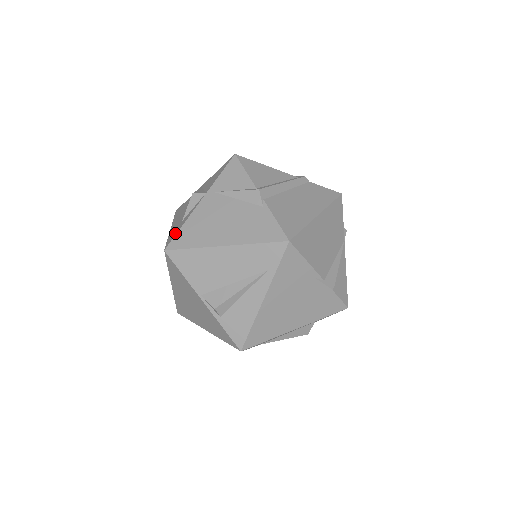
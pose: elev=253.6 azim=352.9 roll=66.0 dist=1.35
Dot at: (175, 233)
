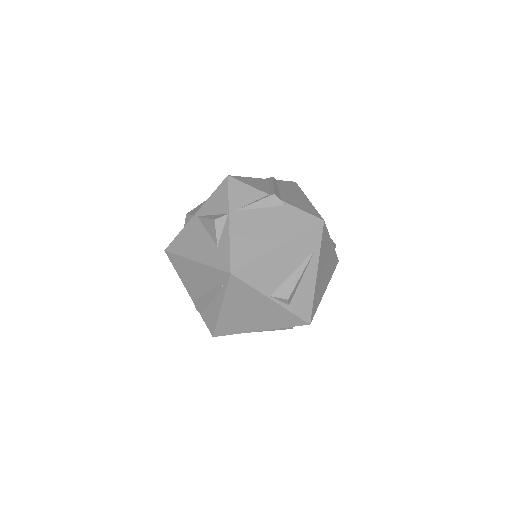
Dot at: (226, 257)
